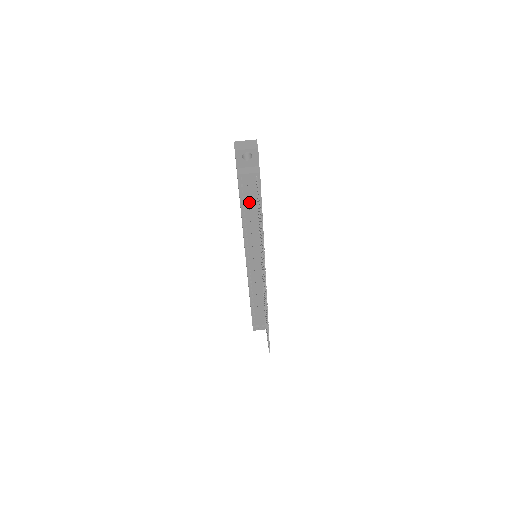
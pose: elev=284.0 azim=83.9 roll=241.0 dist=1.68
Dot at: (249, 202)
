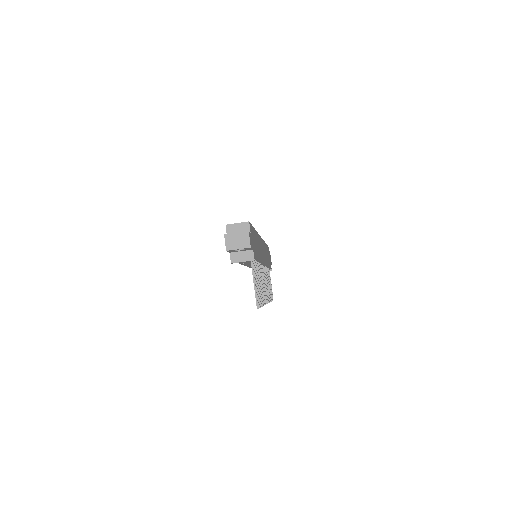
Dot at: occluded
